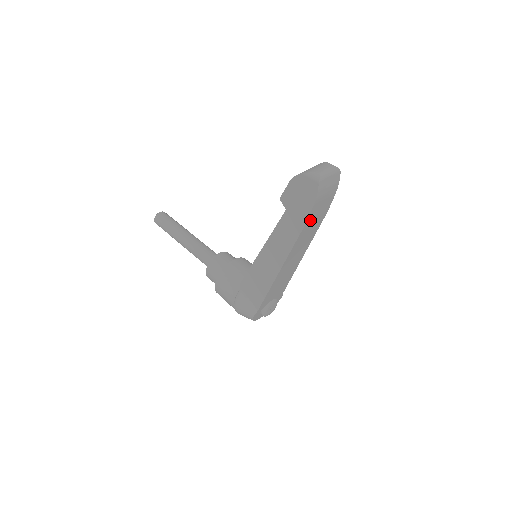
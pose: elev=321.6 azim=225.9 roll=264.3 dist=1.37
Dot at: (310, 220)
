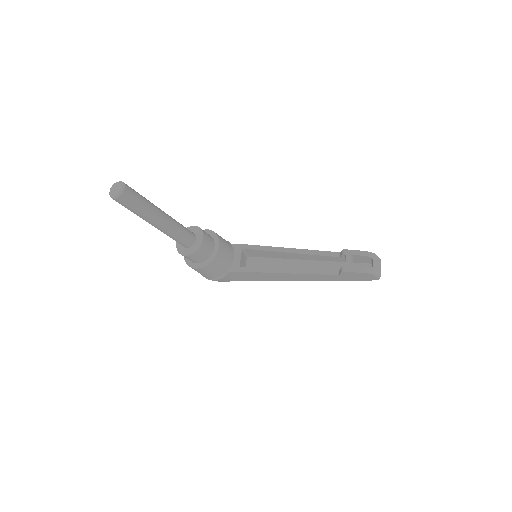
Dot at: occluded
